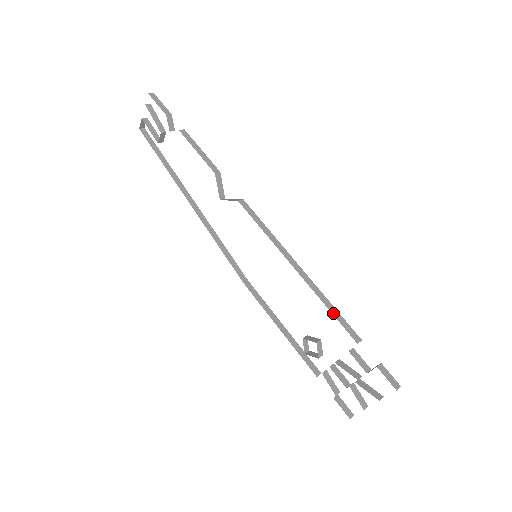
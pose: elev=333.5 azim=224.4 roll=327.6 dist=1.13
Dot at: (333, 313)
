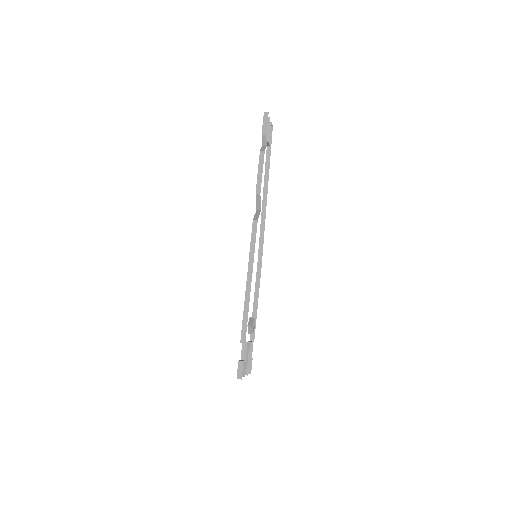
Dot at: (244, 319)
